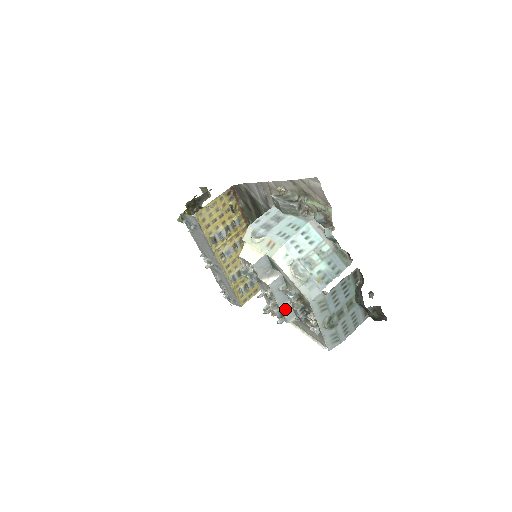
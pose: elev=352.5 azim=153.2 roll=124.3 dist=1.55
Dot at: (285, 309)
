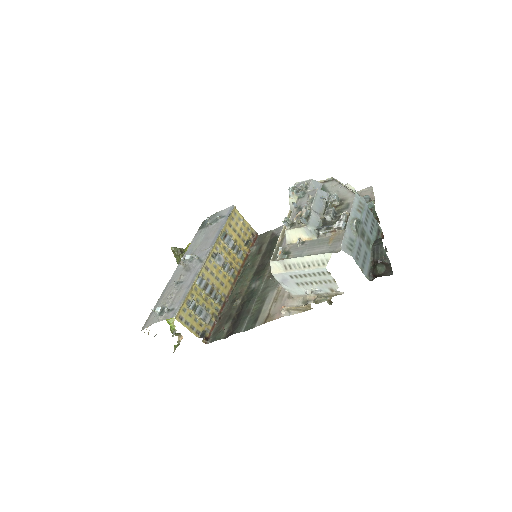
Dot at: (314, 214)
